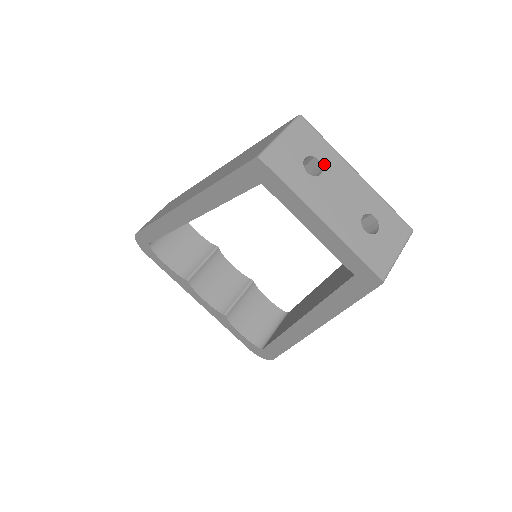
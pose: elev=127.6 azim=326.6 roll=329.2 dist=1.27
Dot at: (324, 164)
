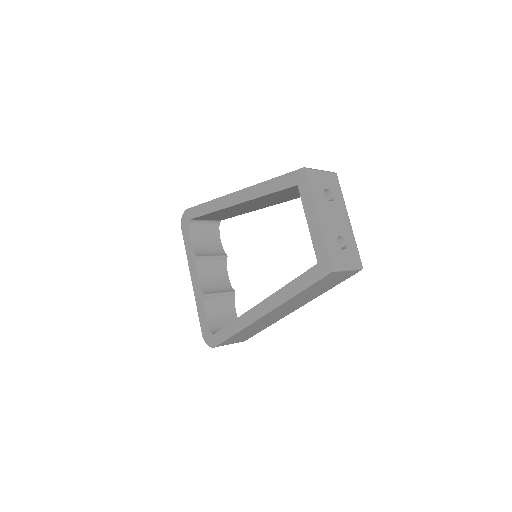
Dot at: (335, 199)
